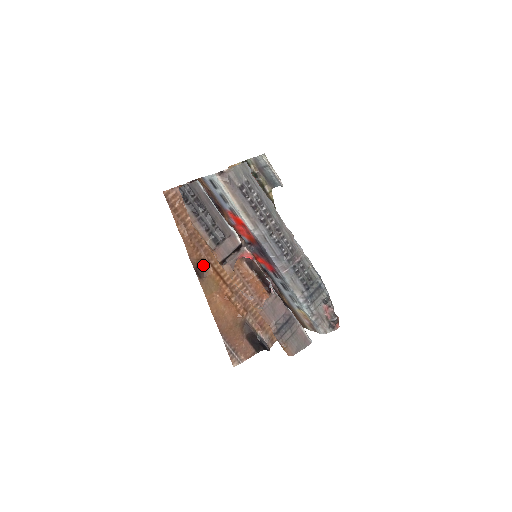
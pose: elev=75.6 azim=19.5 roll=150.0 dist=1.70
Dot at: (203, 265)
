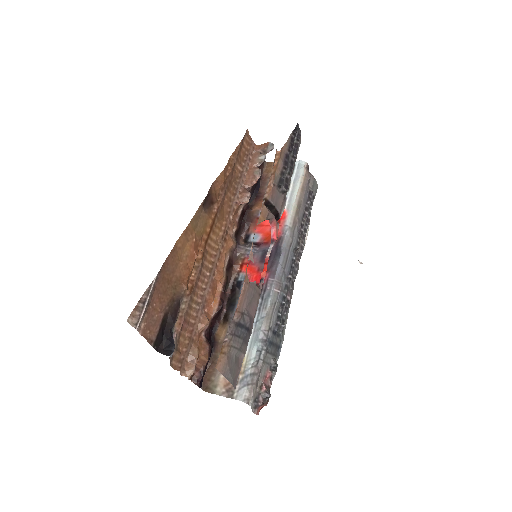
Dot at: (212, 204)
